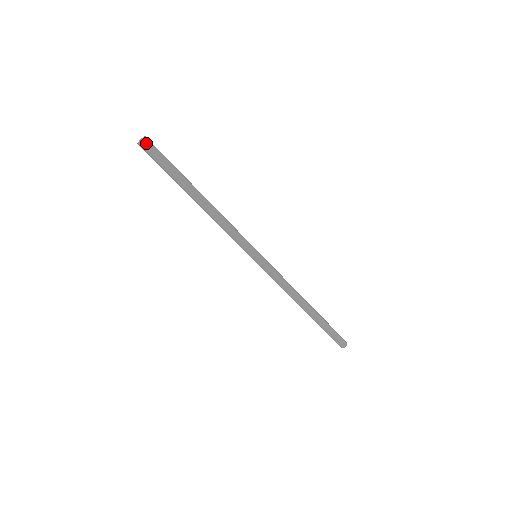
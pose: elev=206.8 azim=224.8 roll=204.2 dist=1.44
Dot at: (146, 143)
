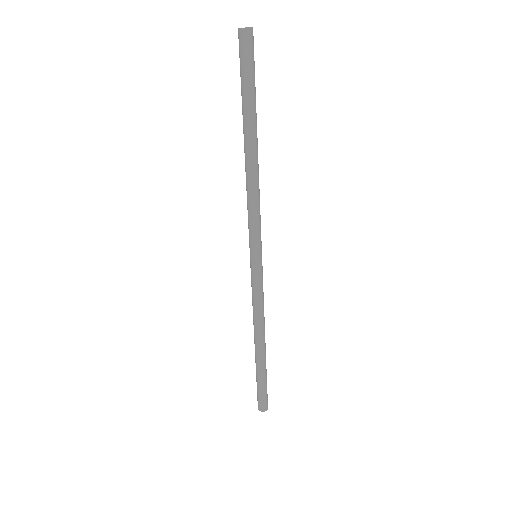
Dot at: (252, 36)
